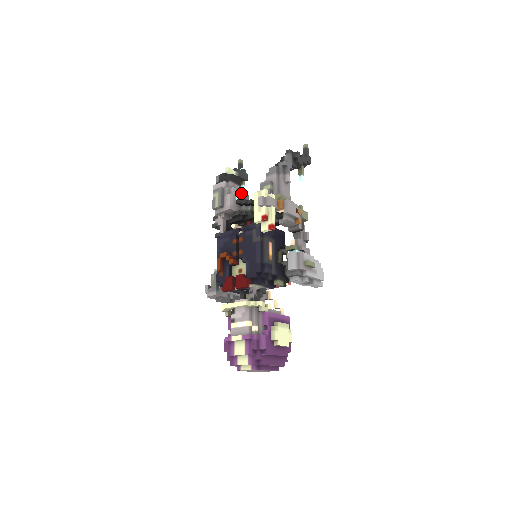
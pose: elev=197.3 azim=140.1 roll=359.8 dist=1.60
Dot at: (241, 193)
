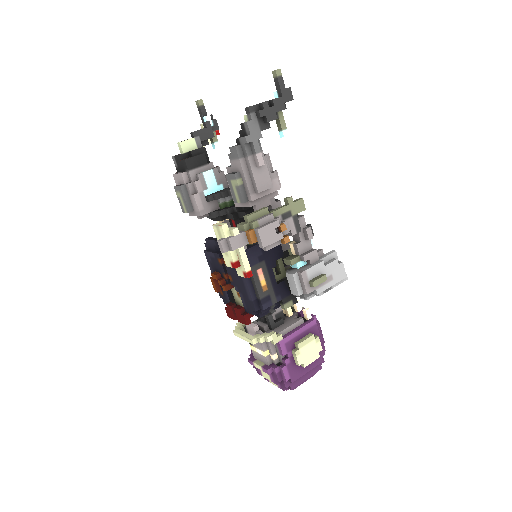
Dot at: (209, 179)
